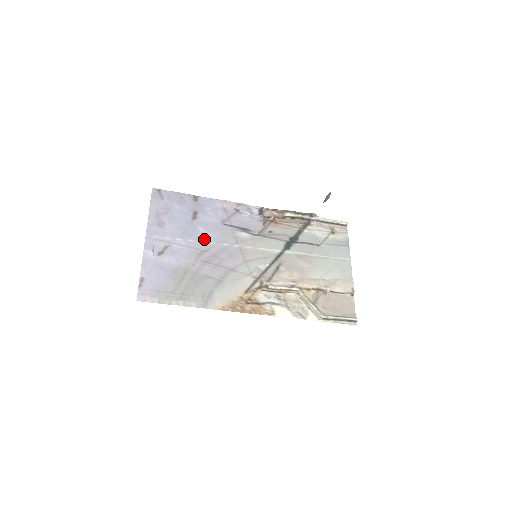
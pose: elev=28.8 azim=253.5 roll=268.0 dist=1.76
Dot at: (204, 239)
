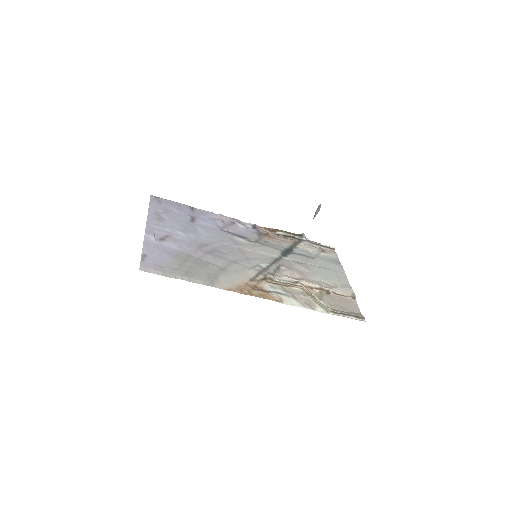
Dot at: (204, 236)
